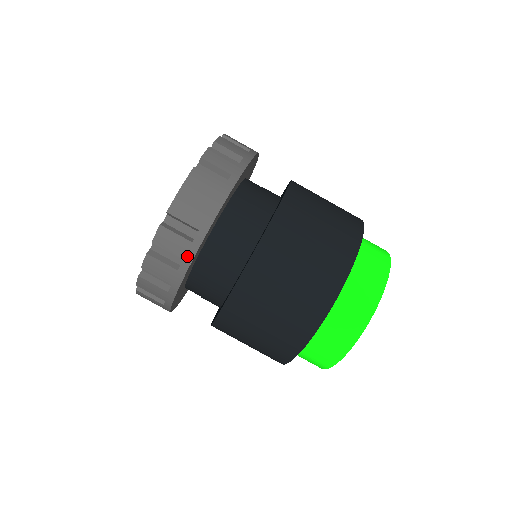
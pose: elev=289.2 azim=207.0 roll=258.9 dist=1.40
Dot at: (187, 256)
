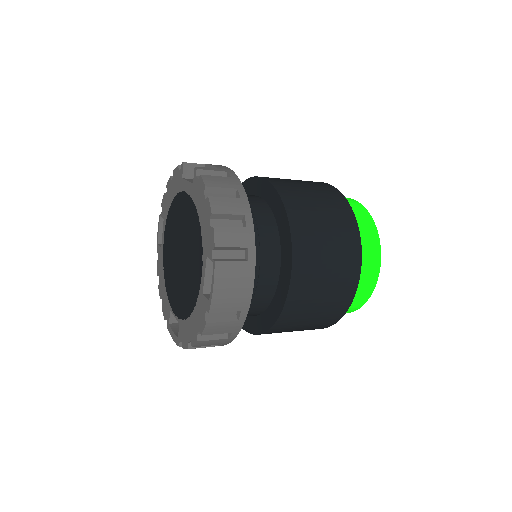
Dot at: (235, 330)
